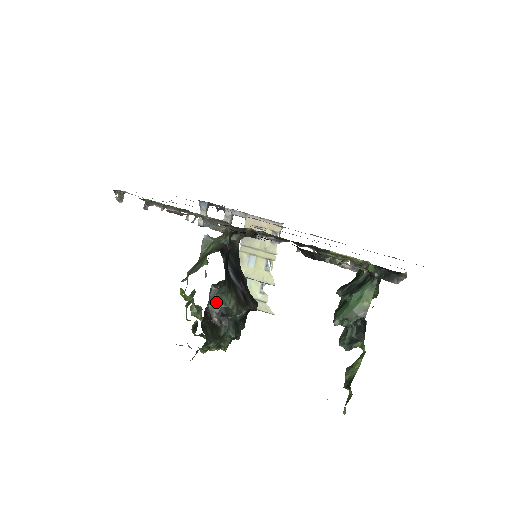
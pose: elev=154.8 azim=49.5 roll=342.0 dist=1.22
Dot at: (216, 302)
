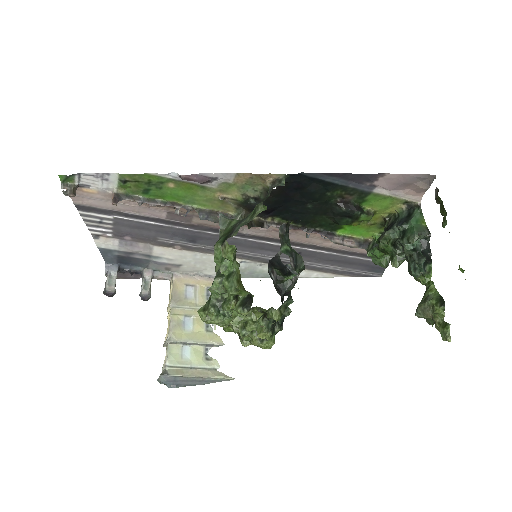
Dot at: (286, 247)
